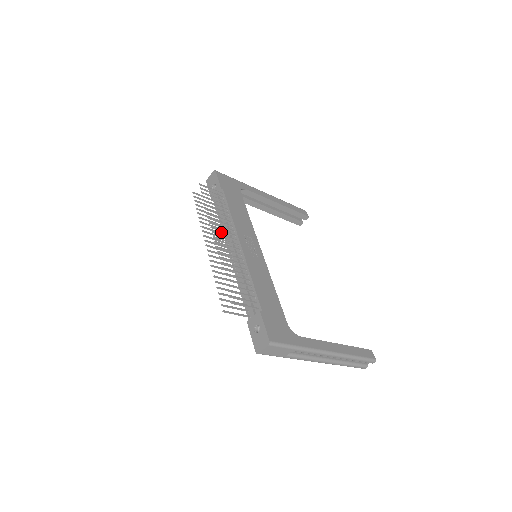
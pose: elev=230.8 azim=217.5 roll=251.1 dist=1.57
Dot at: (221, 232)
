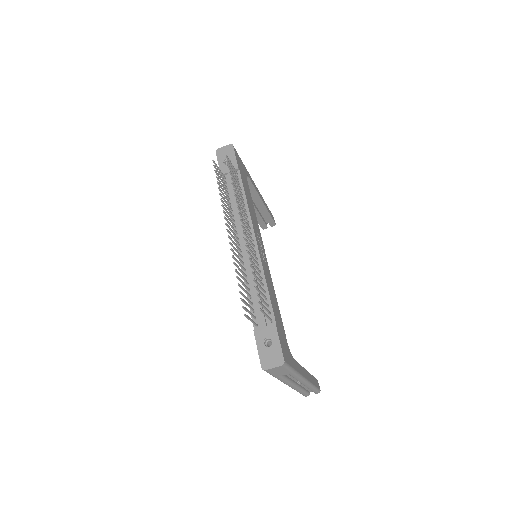
Dot at: occluded
